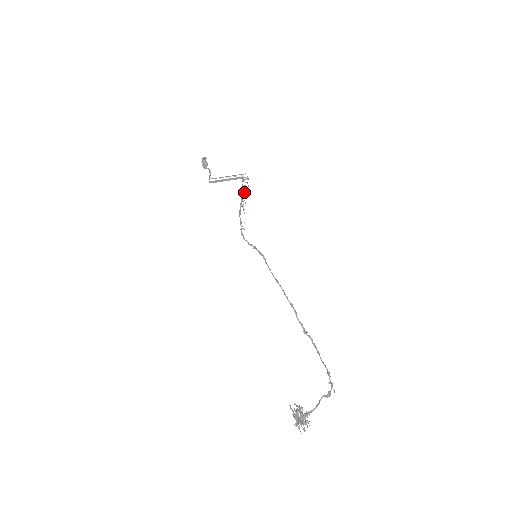
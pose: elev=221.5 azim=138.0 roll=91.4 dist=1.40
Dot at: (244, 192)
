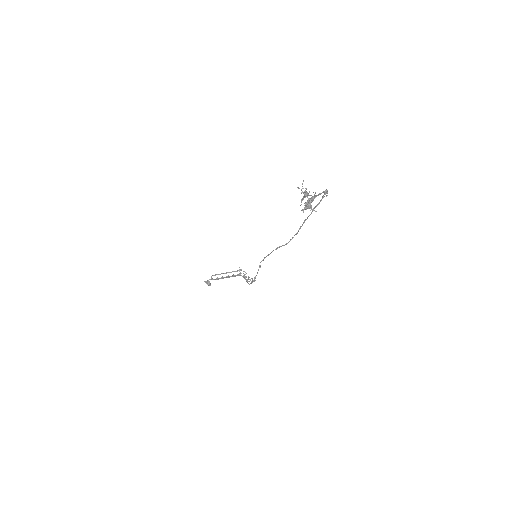
Dot at: (245, 278)
